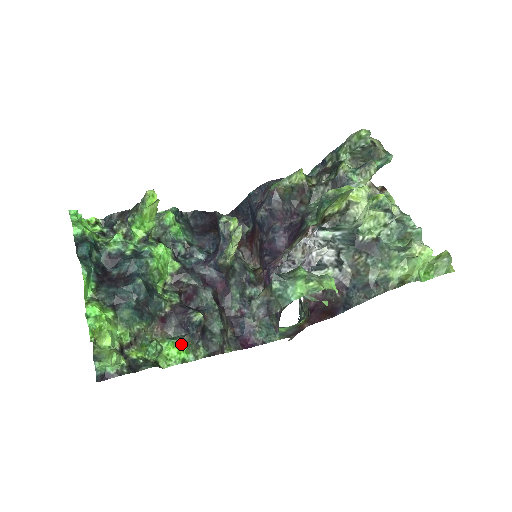
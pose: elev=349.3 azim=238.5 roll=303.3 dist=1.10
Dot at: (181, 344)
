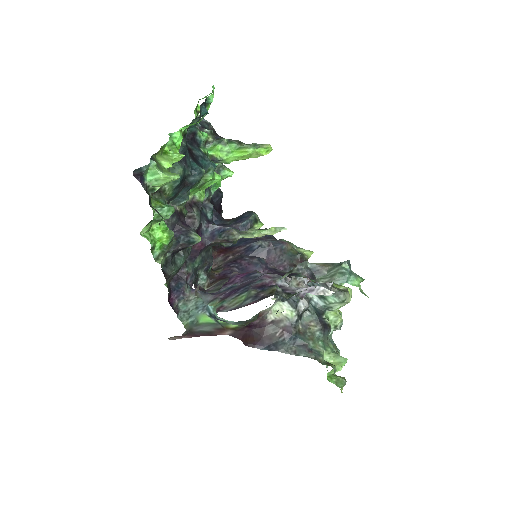
Dot at: (170, 236)
